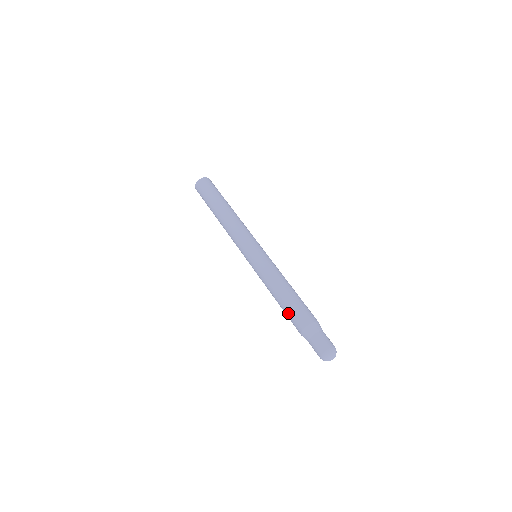
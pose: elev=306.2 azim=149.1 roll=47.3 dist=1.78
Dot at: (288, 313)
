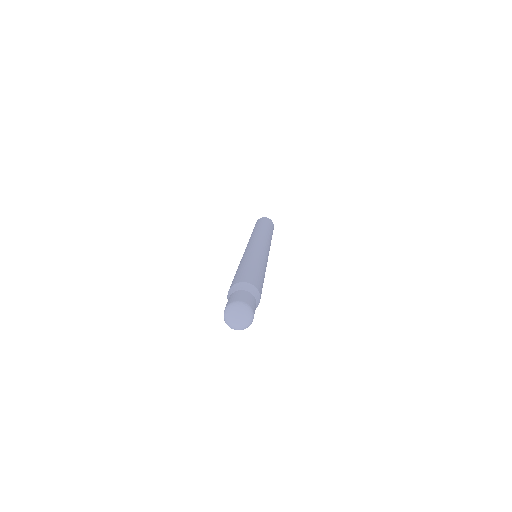
Dot at: occluded
